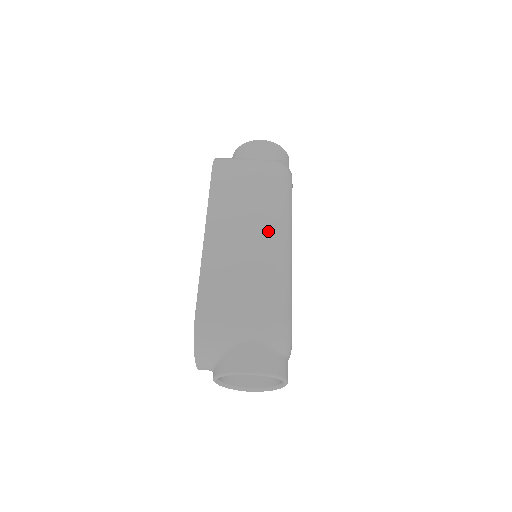
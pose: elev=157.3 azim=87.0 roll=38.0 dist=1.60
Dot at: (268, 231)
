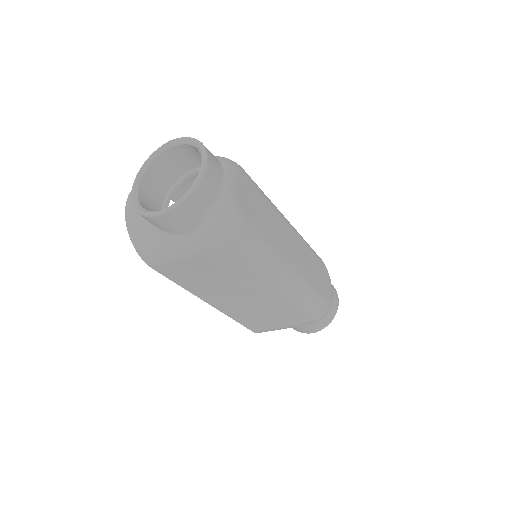
Dot at: occluded
